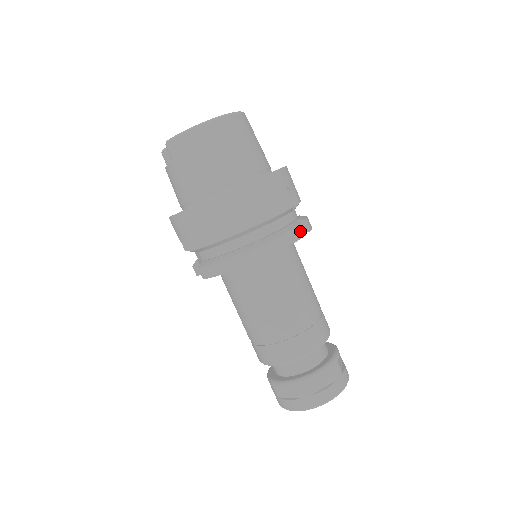
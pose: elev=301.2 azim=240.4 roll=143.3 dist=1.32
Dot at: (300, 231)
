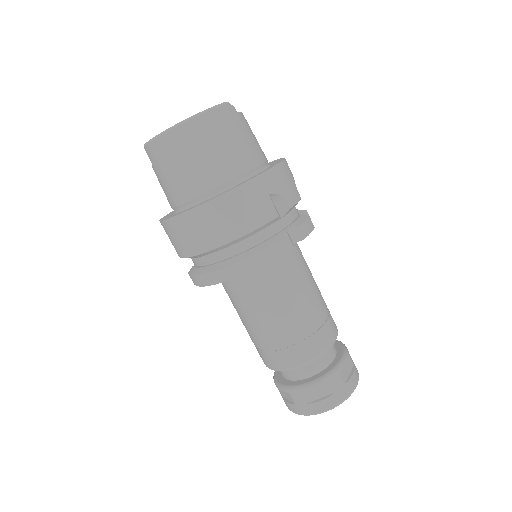
Dot at: (285, 244)
